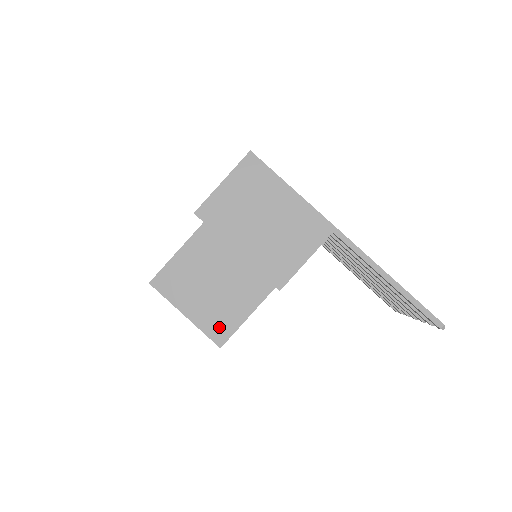
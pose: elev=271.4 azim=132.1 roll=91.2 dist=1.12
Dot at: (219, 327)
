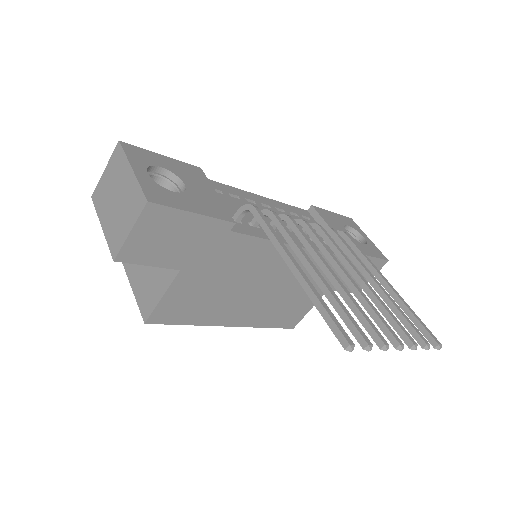
Dot at: (146, 304)
